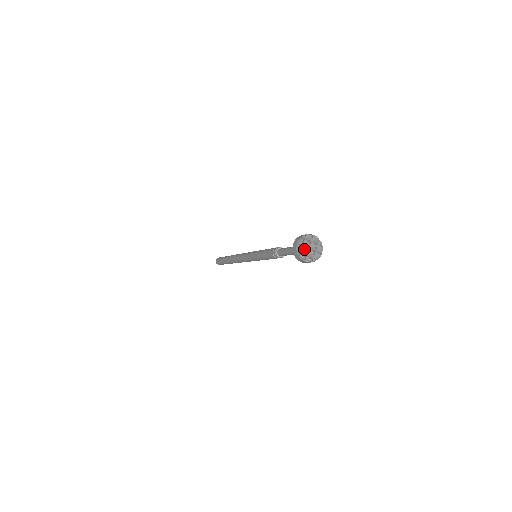
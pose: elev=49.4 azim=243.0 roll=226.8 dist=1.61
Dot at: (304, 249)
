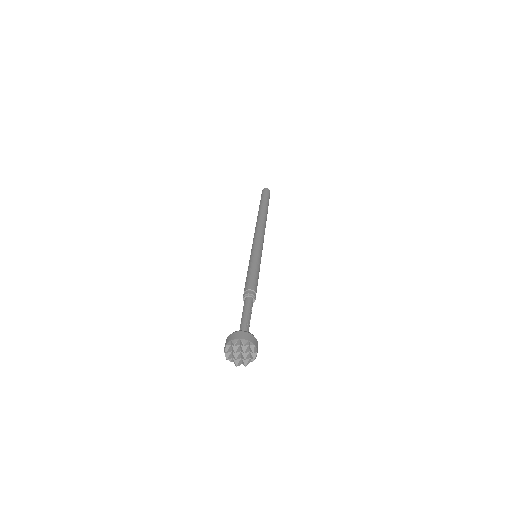
Dot at: (233, 357)
